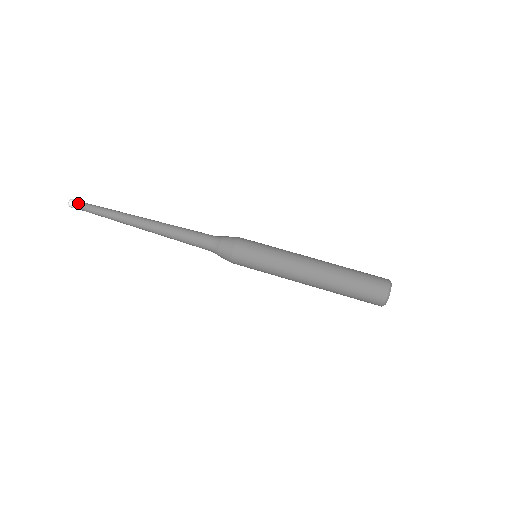
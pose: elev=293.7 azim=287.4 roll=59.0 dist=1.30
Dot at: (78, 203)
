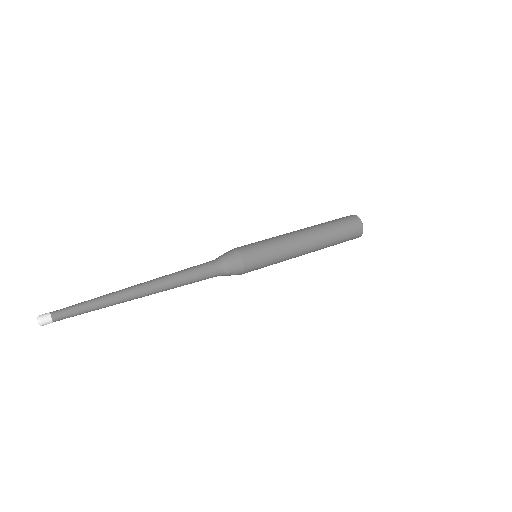
Dot at: (51, 312)
